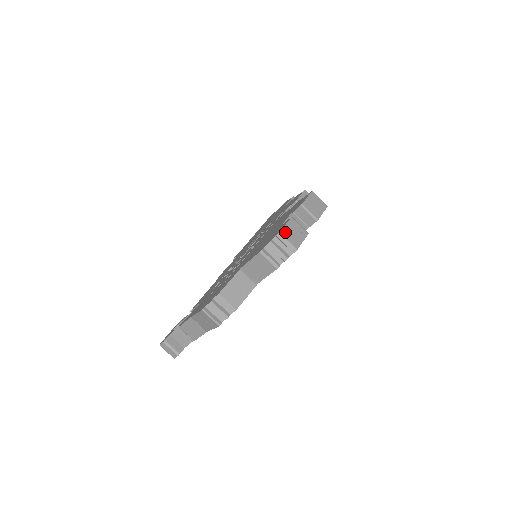
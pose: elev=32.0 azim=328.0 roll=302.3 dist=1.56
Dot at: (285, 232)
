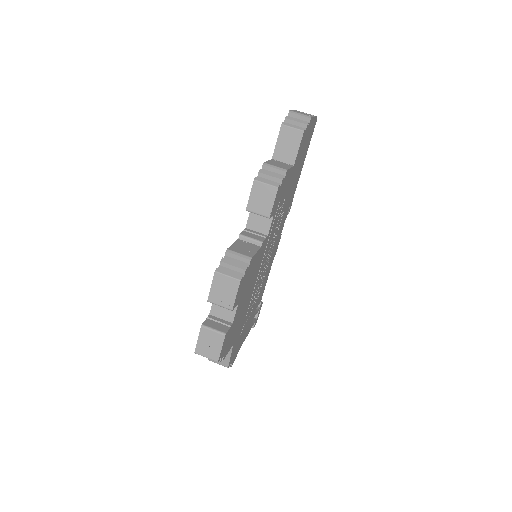
Dot at: (200, 349)
